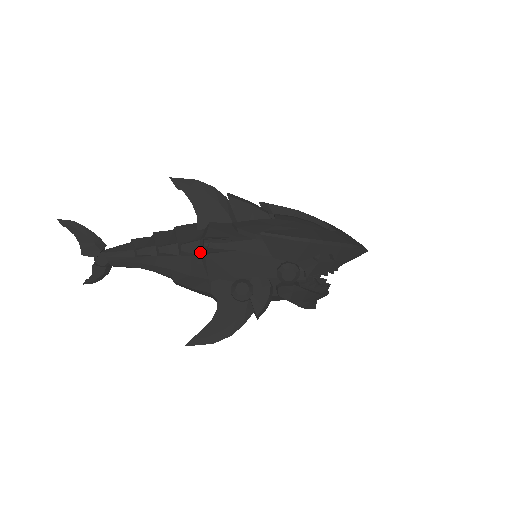
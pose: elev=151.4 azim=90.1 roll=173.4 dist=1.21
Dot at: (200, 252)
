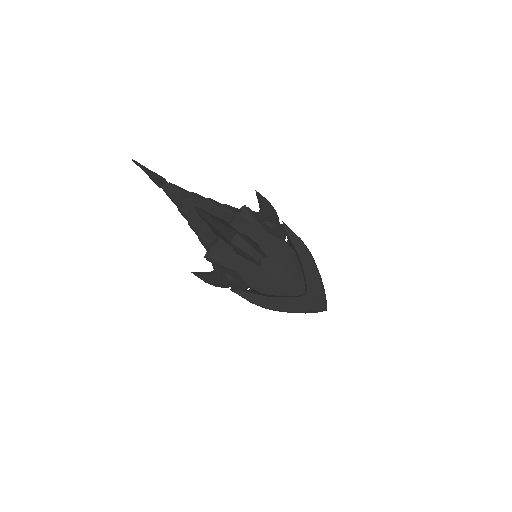
Dot at: (207, 250)
